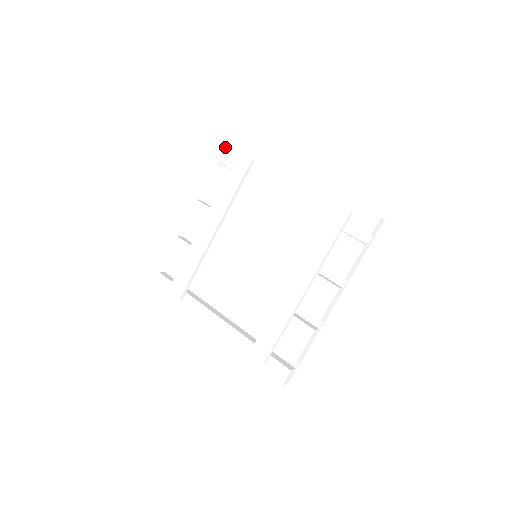
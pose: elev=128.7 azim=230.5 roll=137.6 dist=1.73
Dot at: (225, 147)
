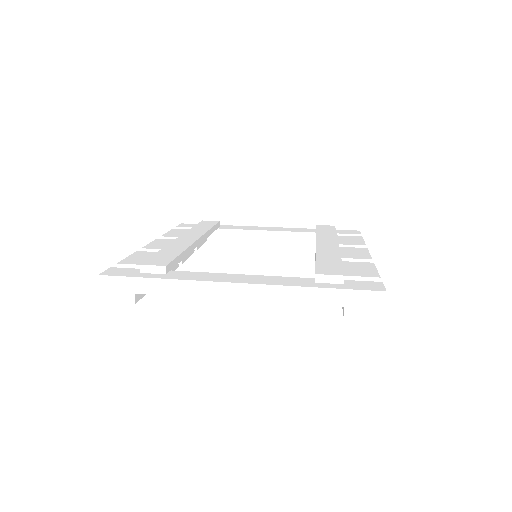
Dot at: (182, 225)
